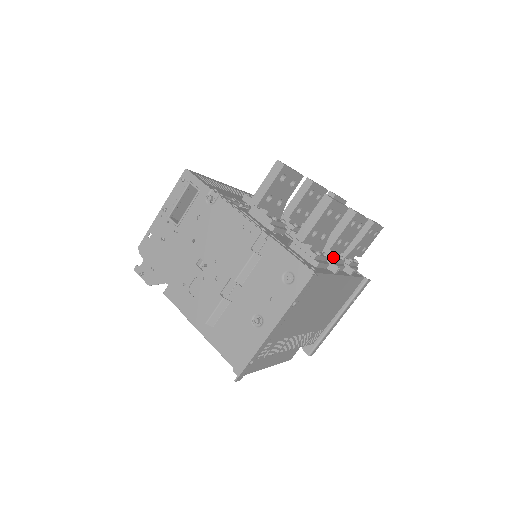
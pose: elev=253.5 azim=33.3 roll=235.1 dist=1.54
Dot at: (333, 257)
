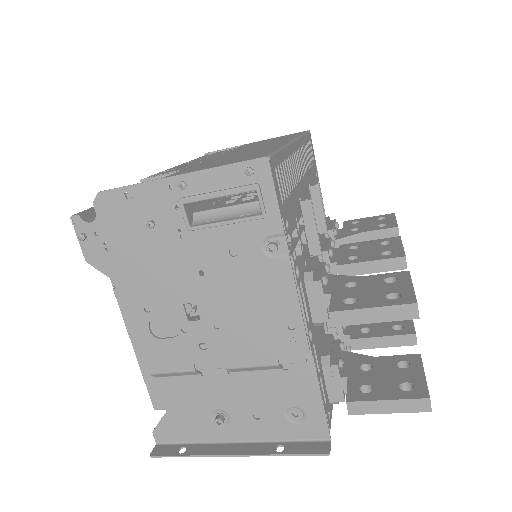
Dot at: occluded
